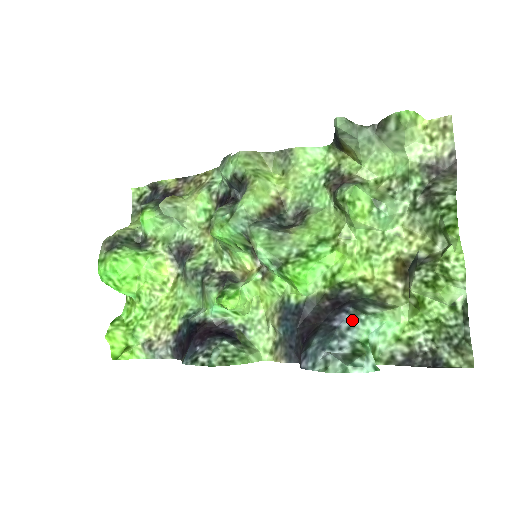
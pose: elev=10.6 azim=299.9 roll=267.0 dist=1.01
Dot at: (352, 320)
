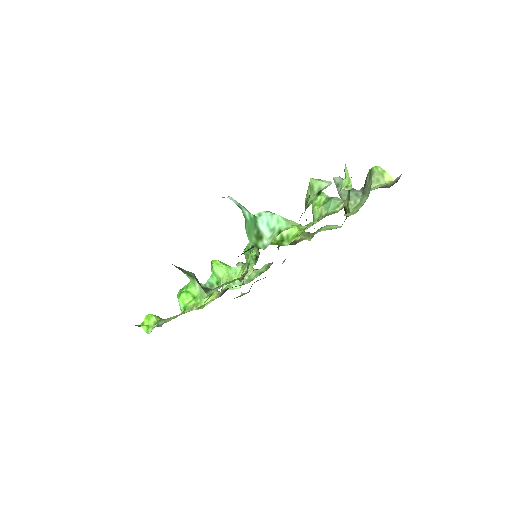
Dot at: occluded
